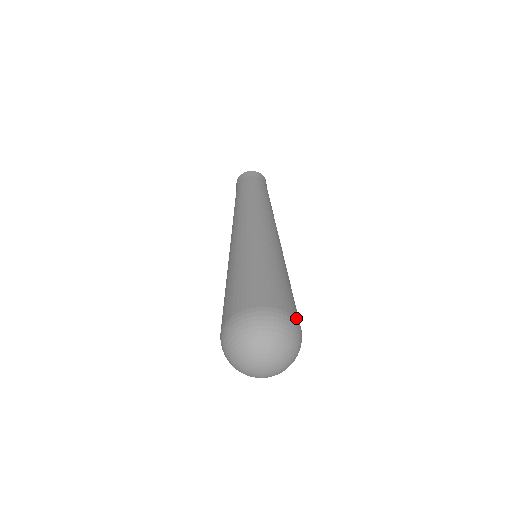
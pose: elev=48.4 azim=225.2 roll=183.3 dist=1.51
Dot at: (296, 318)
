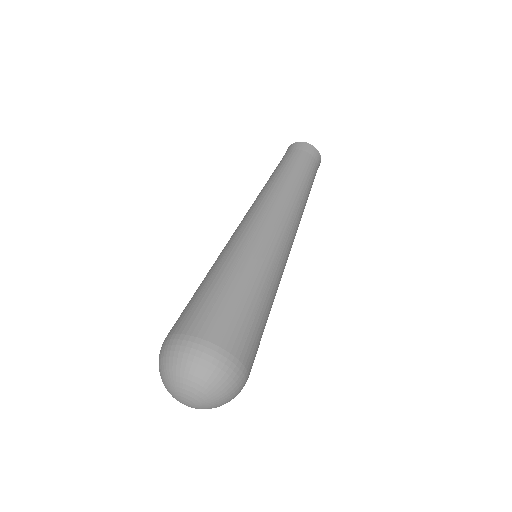
Dot at: occluded
